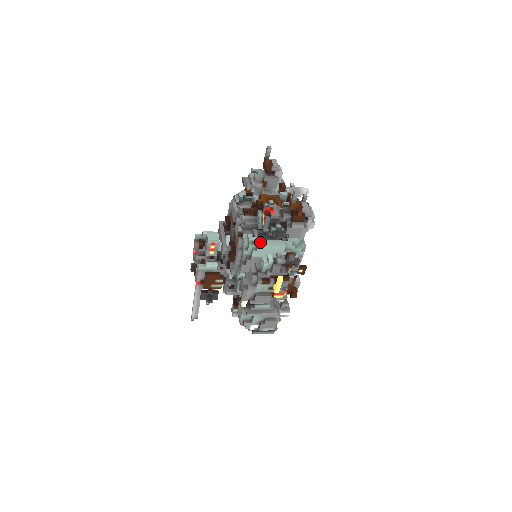
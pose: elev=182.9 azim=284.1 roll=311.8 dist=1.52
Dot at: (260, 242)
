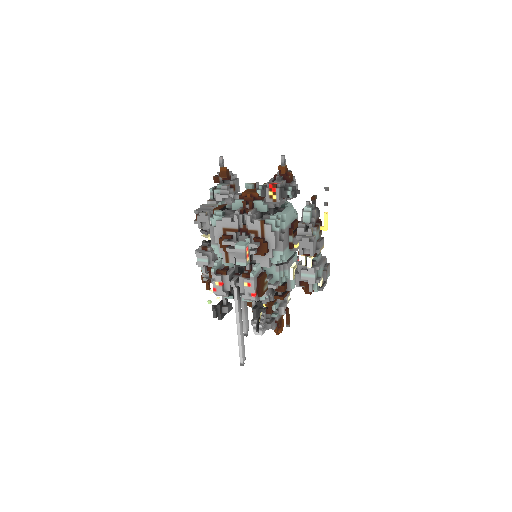
Dot at: (282, 213)
